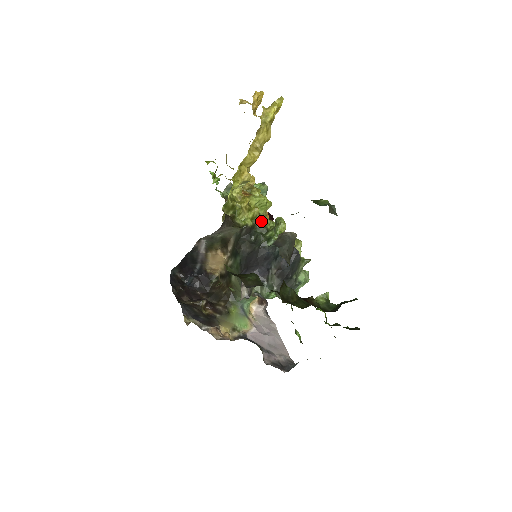
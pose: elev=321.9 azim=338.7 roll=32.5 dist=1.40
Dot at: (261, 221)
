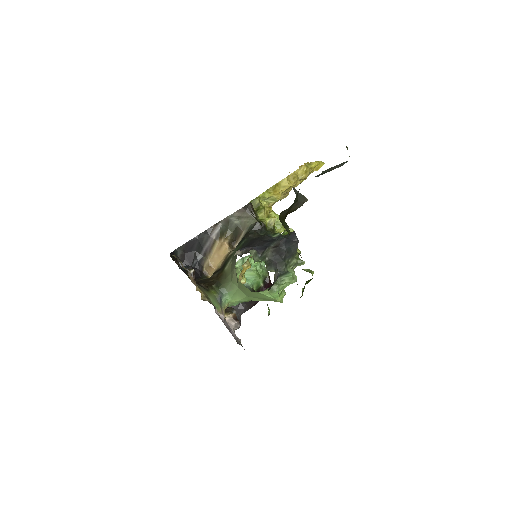
Dot at: (273, 230)
